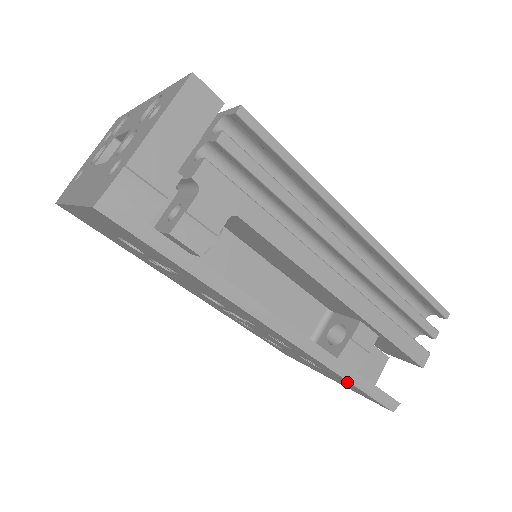
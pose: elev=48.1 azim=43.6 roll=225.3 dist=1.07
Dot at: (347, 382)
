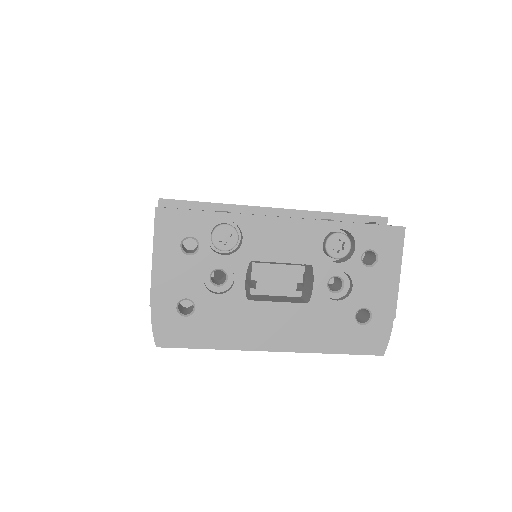
Dot at: occluded
